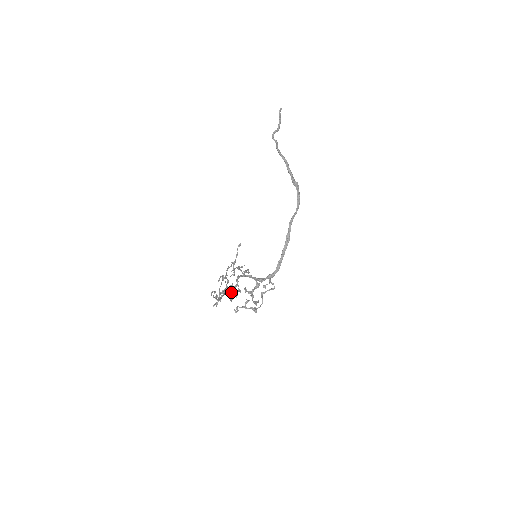
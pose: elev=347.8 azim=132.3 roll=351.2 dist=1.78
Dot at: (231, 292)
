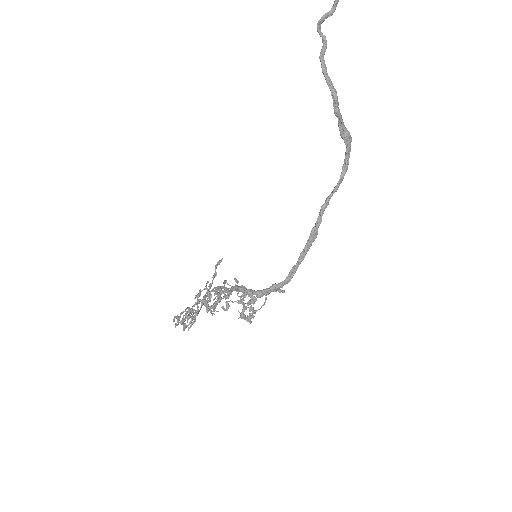
Dot at: (209, 309)
